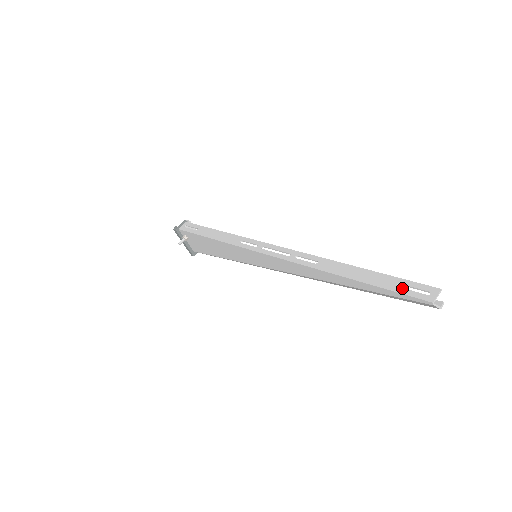
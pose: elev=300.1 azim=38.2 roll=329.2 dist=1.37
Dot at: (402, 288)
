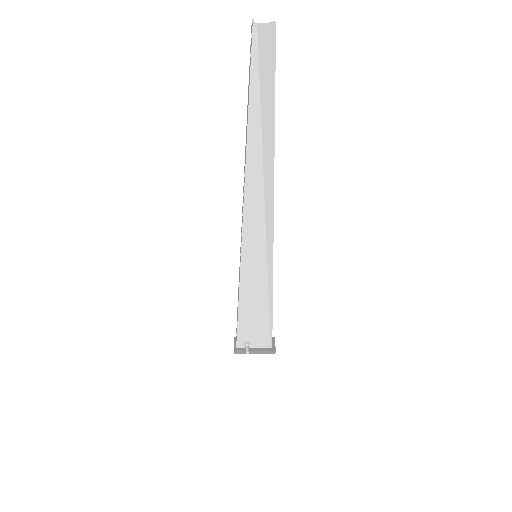
Dot at: (250, 64)
